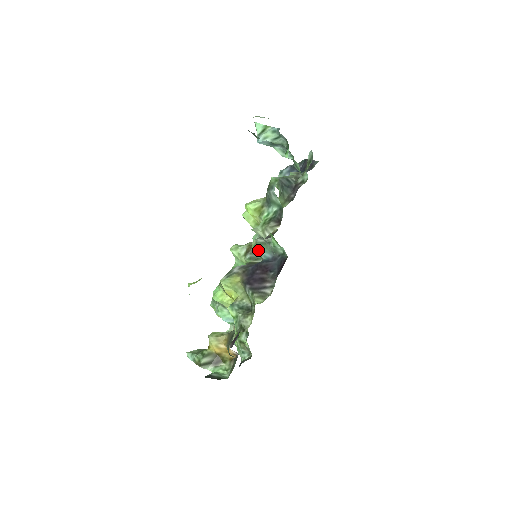
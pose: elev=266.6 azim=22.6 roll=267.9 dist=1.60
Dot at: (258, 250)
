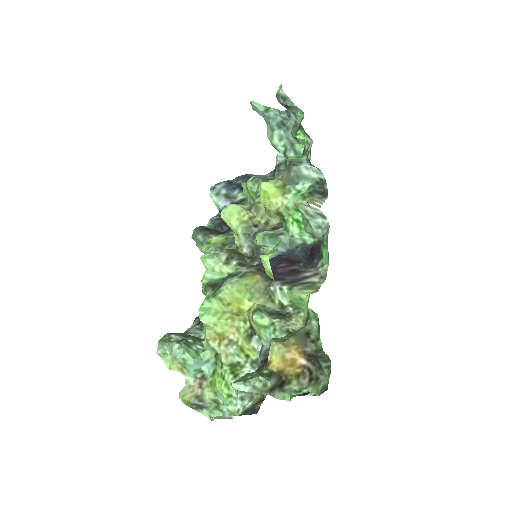
Dot at: (269, 243)
